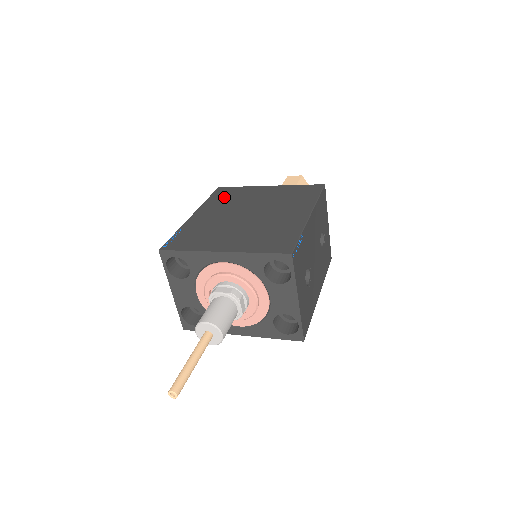
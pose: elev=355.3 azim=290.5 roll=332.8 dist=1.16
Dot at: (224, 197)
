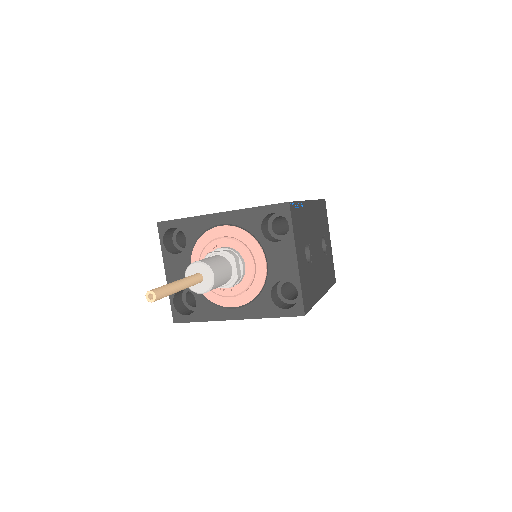
Dot at: occluded
